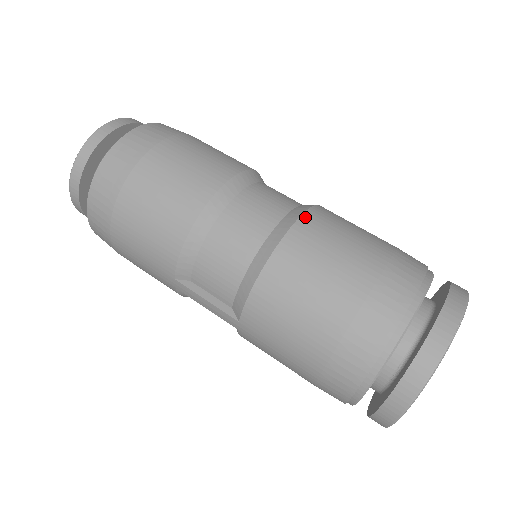
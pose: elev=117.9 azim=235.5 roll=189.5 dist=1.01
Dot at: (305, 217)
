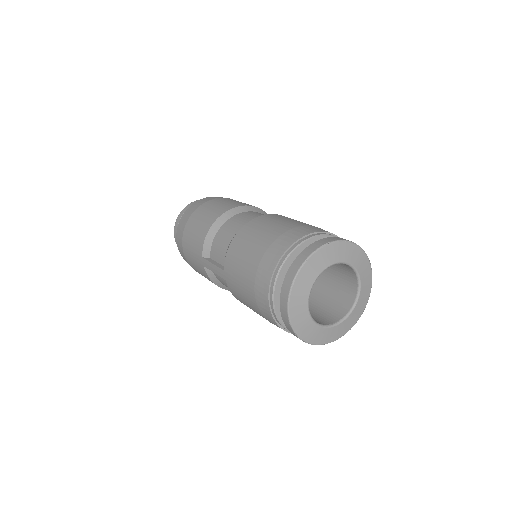
Dot at: (271, 214)
